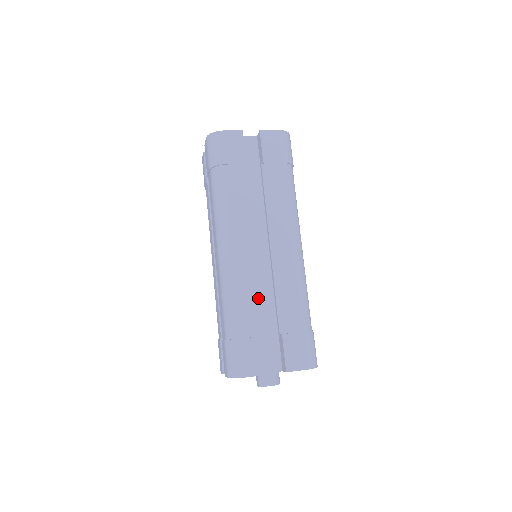
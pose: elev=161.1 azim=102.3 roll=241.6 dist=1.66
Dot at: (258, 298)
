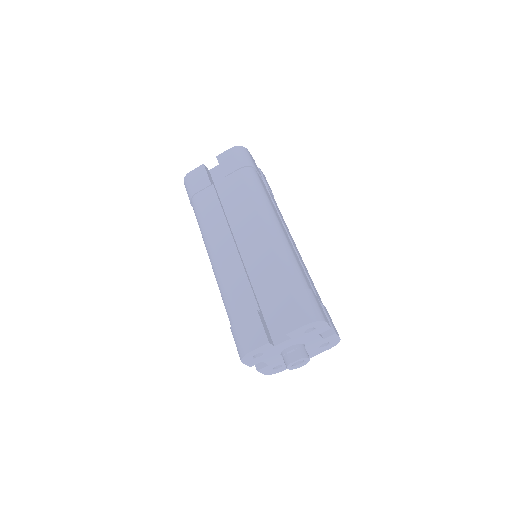
Dot at: occluded
